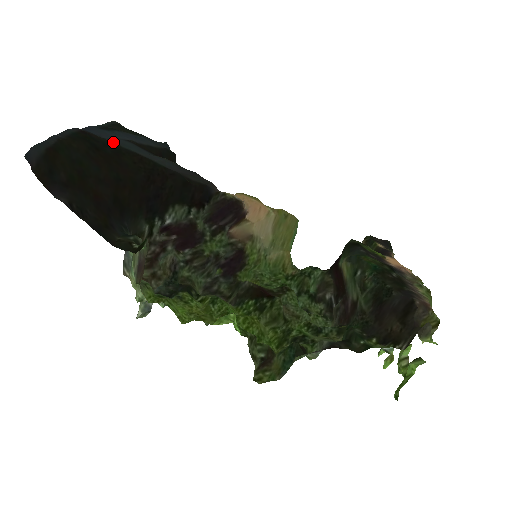
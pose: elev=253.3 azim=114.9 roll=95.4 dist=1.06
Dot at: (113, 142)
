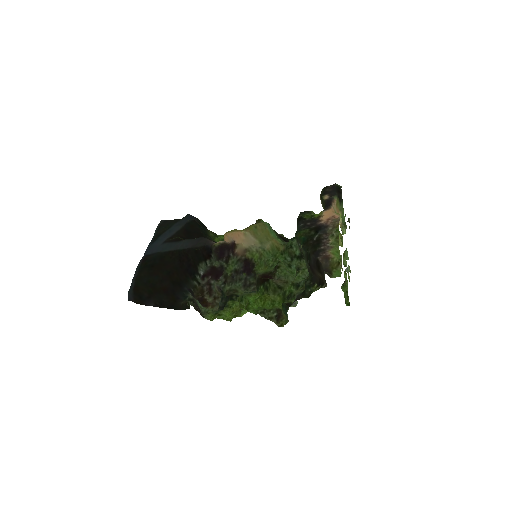
Dot at: (158, 253)
